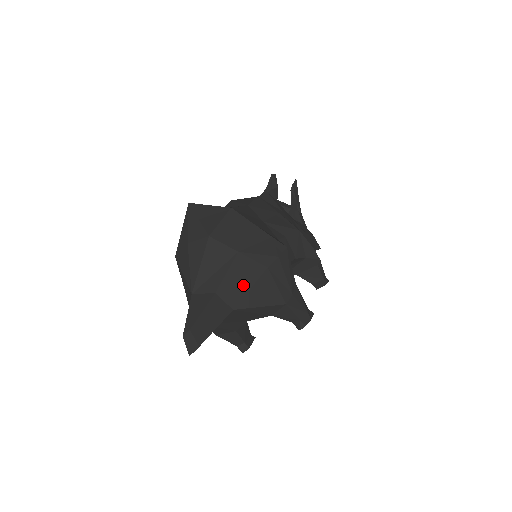
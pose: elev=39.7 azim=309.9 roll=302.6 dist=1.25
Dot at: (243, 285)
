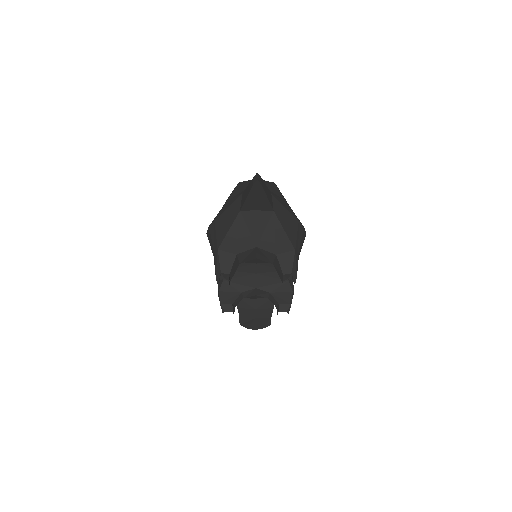
Dot at: (284, 210)
